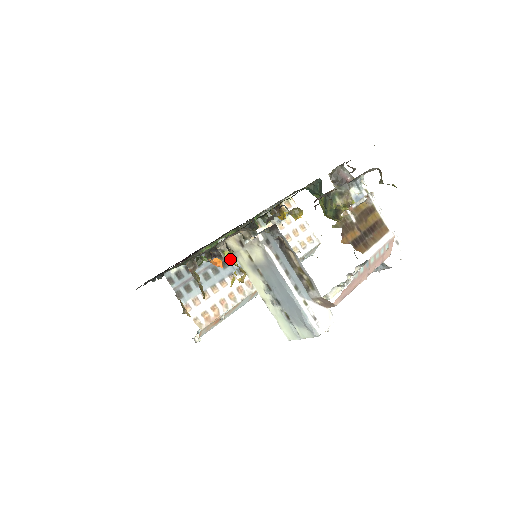
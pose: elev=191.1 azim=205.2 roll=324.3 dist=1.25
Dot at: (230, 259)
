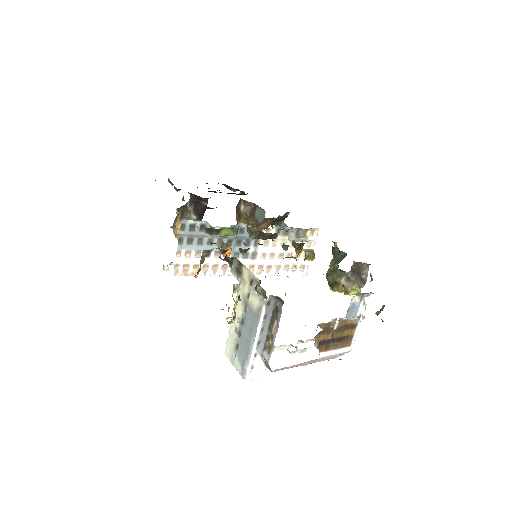
Dot at: (235, 276)
